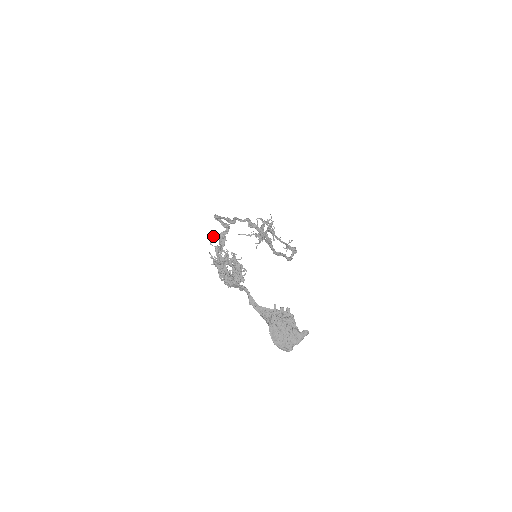
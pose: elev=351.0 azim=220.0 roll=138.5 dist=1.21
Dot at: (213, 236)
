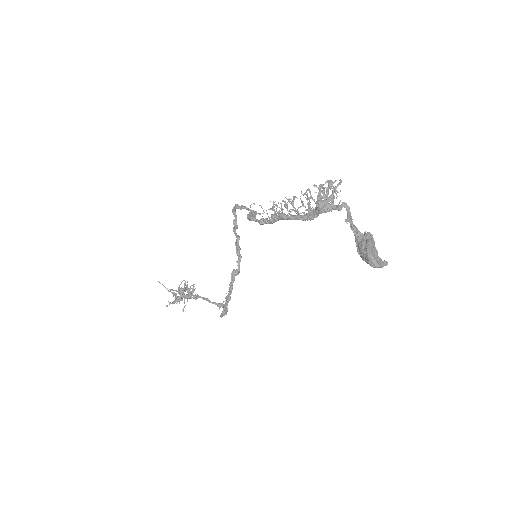
Dot at: occluded
